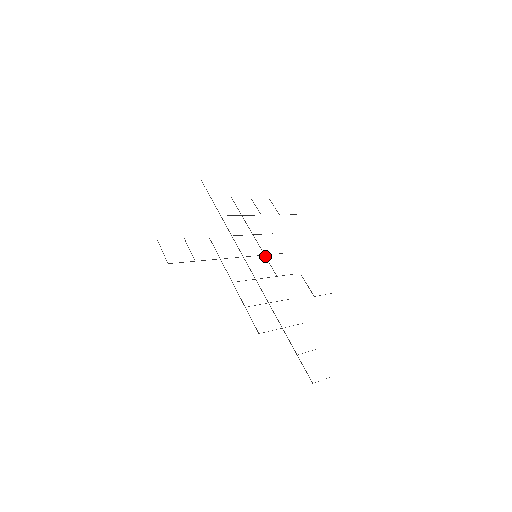
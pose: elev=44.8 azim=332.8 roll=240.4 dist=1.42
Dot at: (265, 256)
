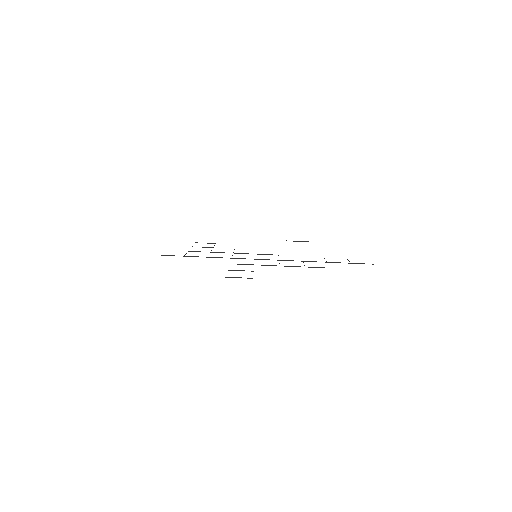
Dot at: (257, 254)
